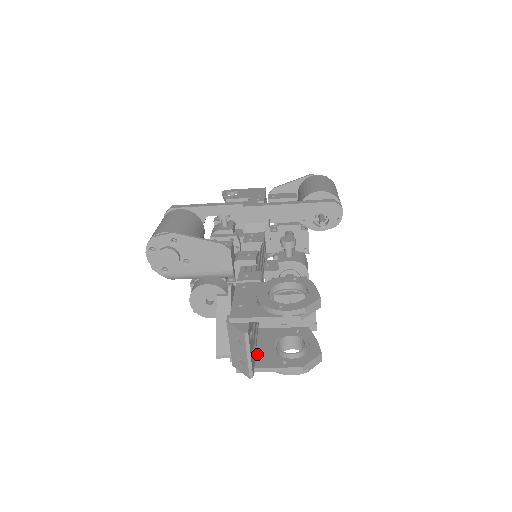
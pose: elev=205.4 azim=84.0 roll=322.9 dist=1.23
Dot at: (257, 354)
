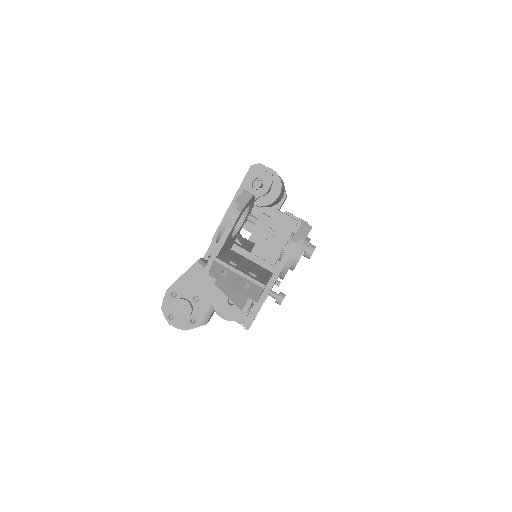
Dot at: occluded
